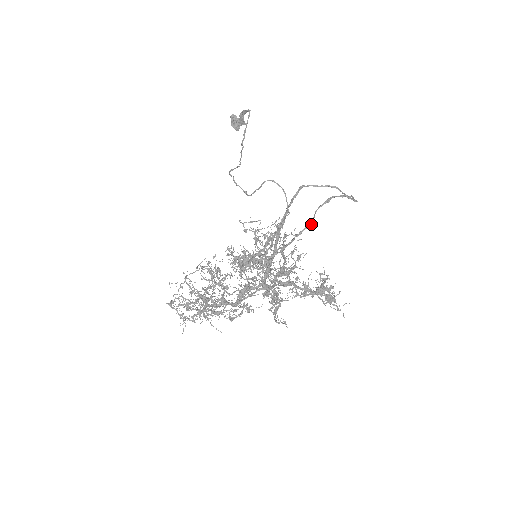
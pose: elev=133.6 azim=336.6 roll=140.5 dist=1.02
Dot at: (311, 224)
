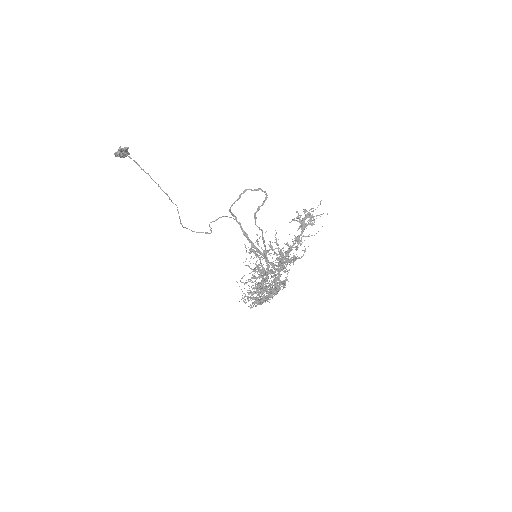
Dot at: (262, 231)
